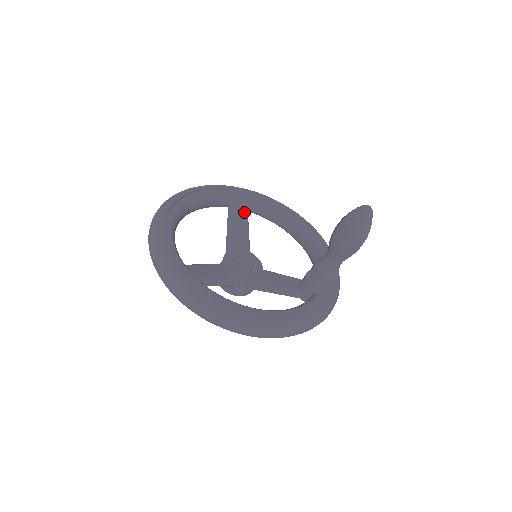
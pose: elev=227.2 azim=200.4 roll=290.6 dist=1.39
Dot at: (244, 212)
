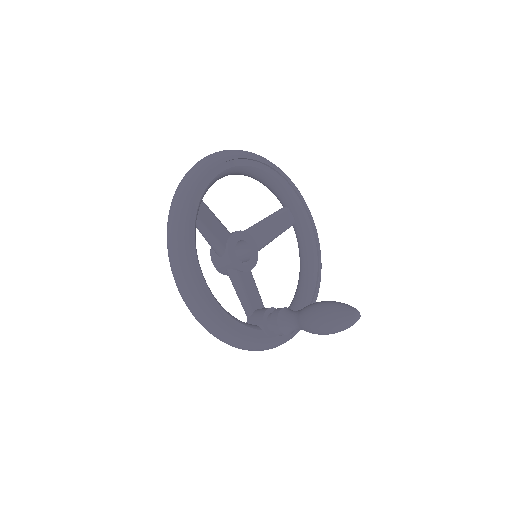
Dot at: (289, 223)
